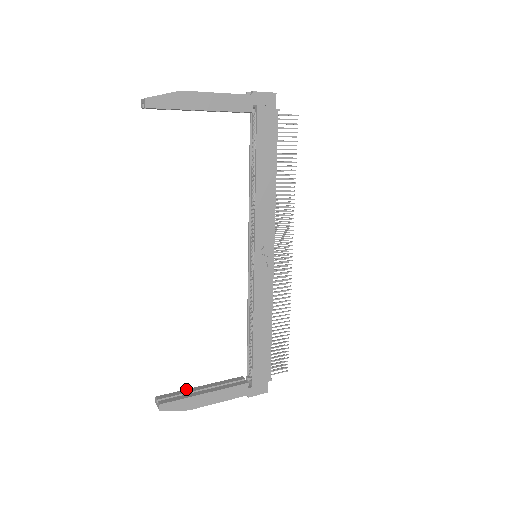
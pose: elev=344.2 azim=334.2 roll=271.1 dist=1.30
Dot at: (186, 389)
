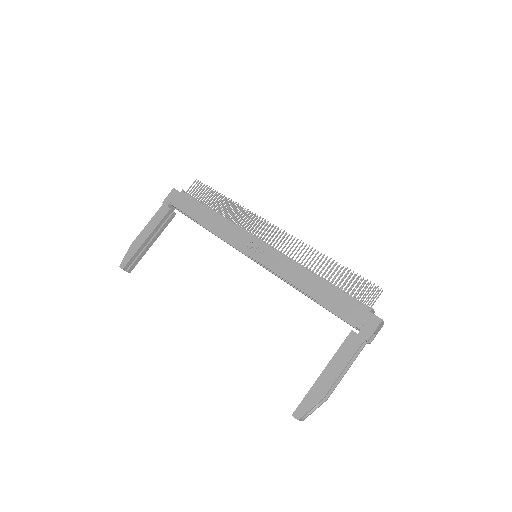
Dot at: occluded
